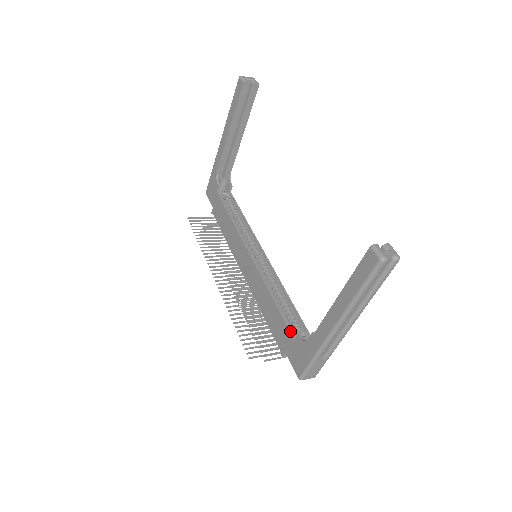
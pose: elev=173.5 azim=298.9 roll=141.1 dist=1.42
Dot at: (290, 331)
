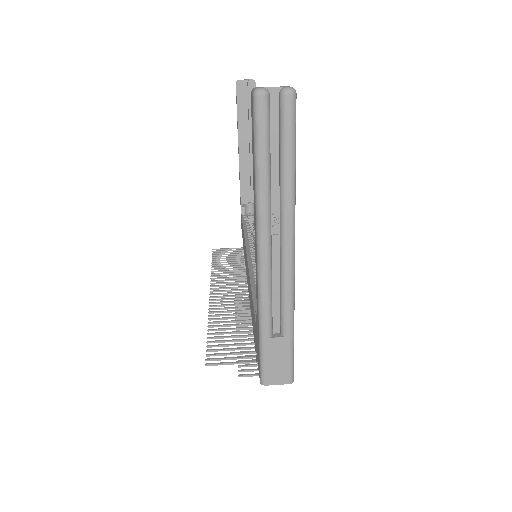
Dot at: (255, 315)
